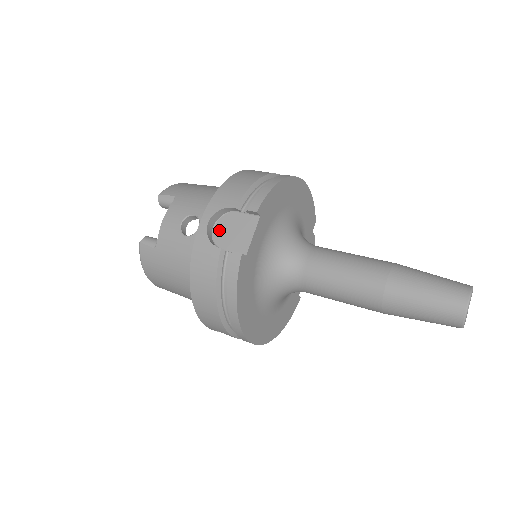
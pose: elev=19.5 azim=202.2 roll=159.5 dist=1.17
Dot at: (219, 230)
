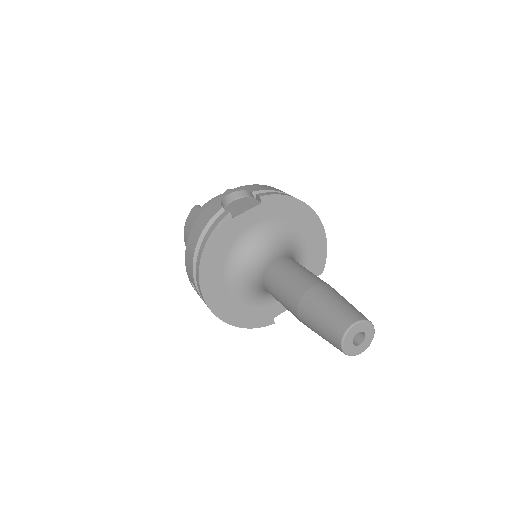
Dot at: (234, 203)
